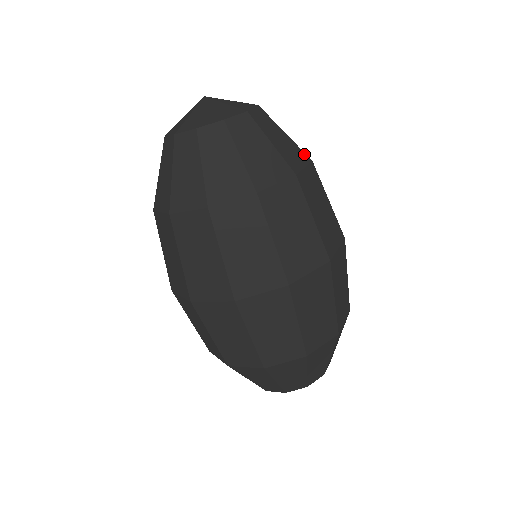
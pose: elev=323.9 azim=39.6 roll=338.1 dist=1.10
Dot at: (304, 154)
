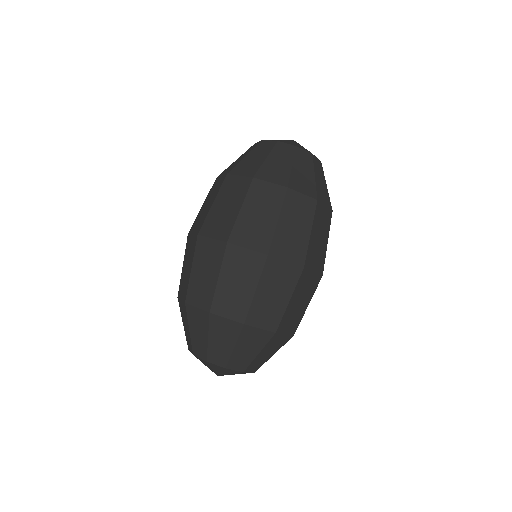
Dot at: occluded
